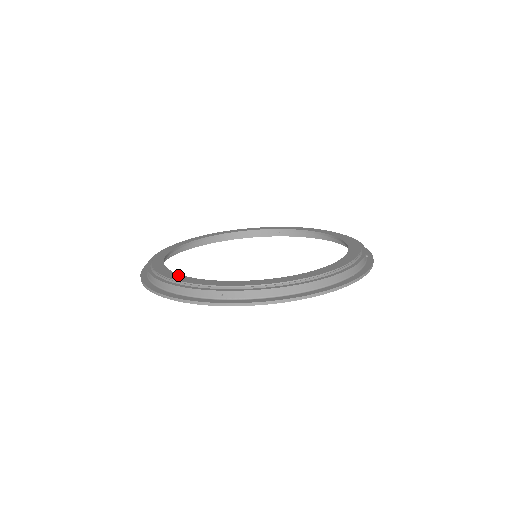
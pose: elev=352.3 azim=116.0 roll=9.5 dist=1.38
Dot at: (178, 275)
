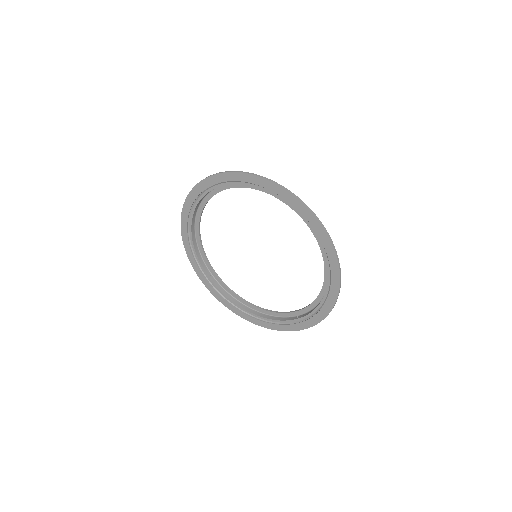
Dot at: (201, 212)
